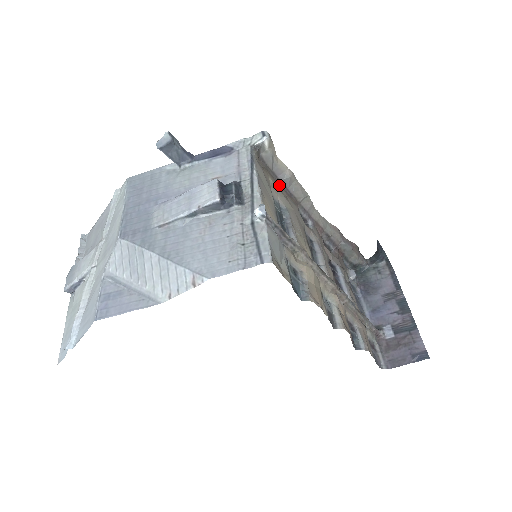
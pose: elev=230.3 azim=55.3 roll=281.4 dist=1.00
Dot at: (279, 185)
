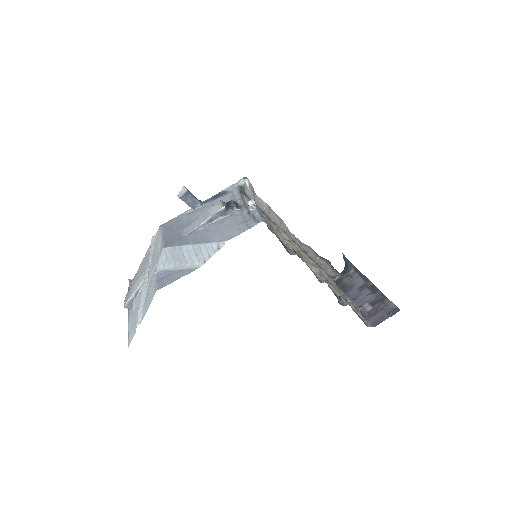
Dot at: occluded
